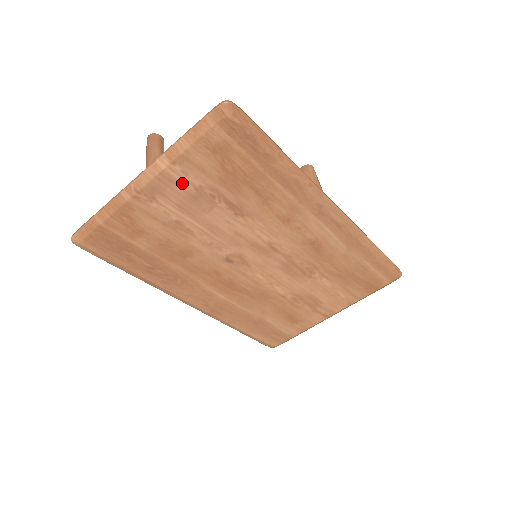
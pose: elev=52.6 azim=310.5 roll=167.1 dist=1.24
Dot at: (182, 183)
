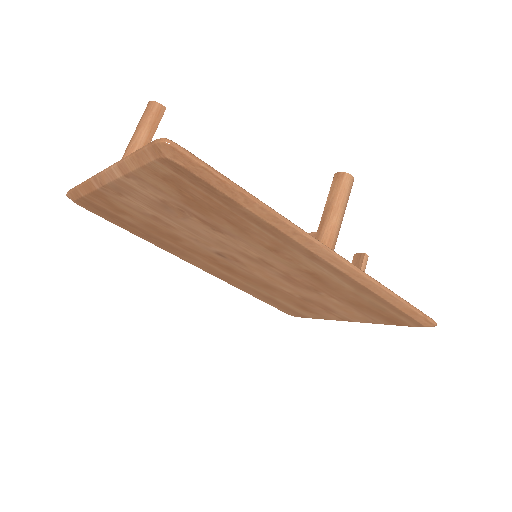
Dot at: (144, 192)
